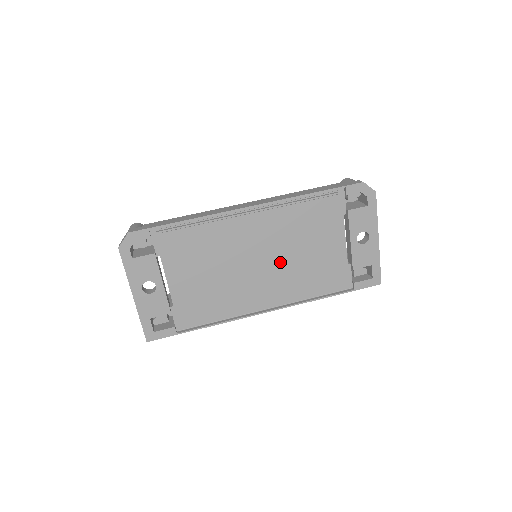
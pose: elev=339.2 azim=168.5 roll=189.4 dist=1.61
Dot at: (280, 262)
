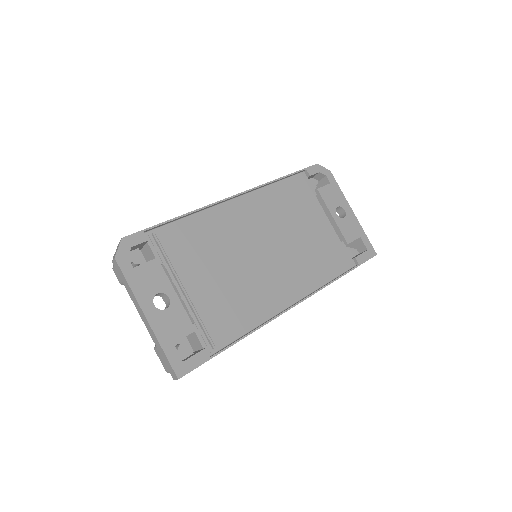
Dot at: (284, 247)
